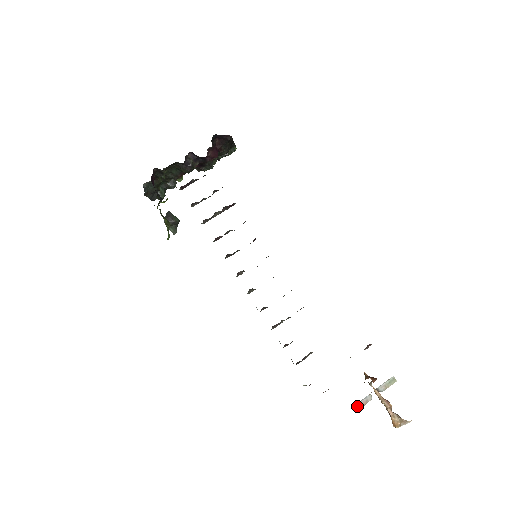
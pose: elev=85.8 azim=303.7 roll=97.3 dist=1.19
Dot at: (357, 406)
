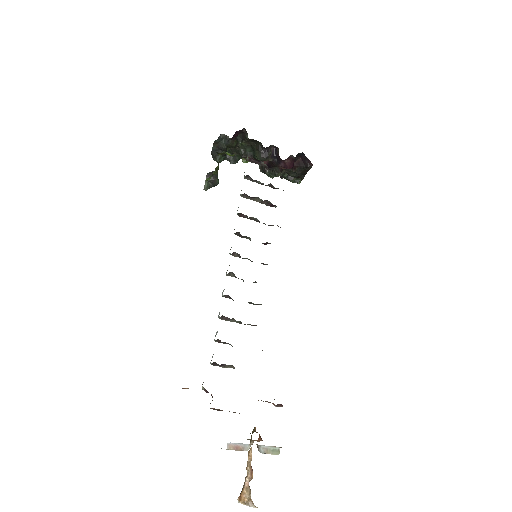
Dot at: (232, 445)
